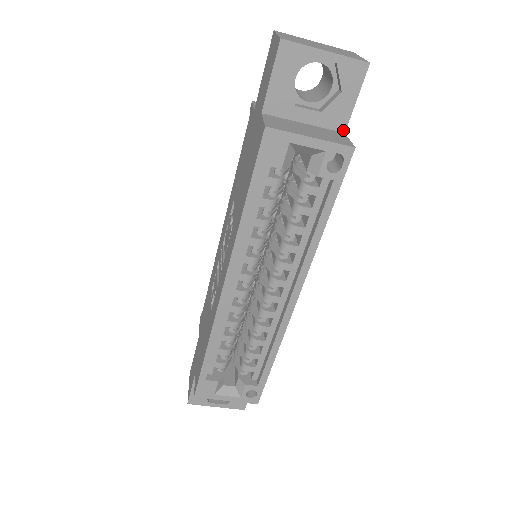
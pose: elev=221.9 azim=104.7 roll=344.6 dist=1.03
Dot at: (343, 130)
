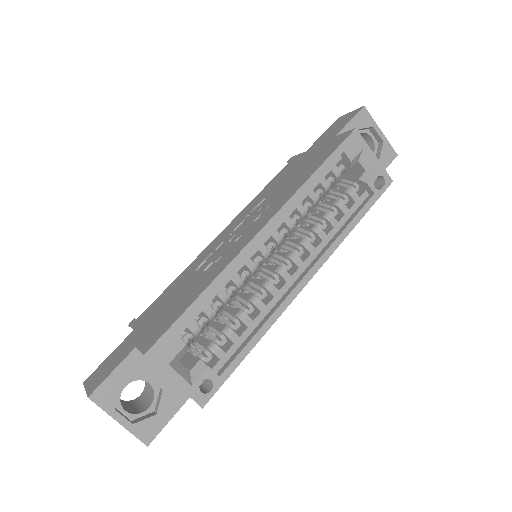
Dot at: occluded
